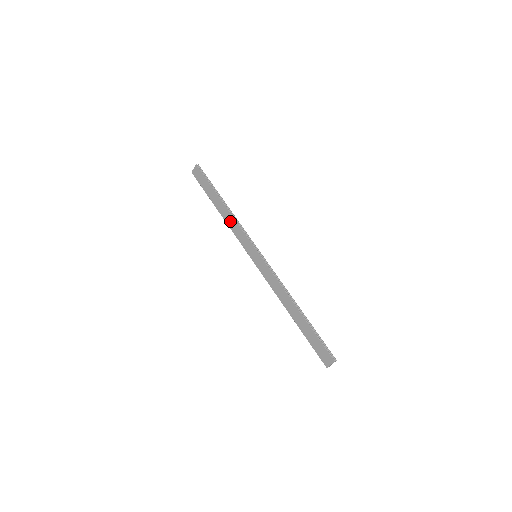
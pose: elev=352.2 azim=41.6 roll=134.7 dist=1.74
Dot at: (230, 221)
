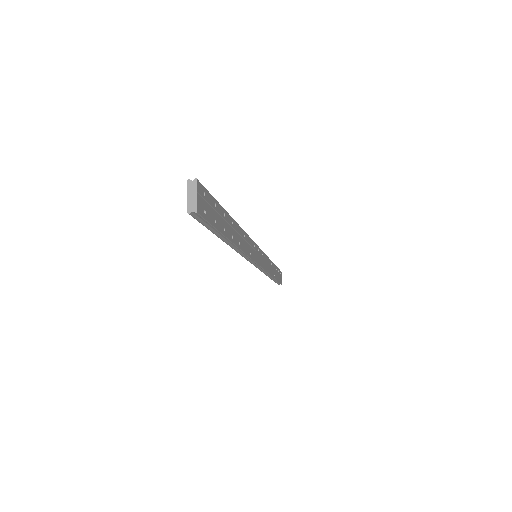
Dot at: occluded
